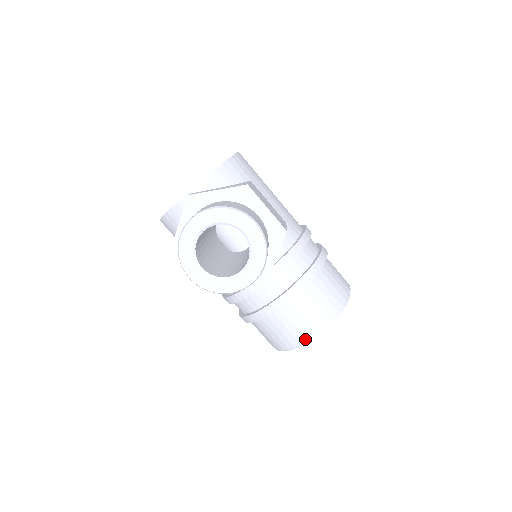
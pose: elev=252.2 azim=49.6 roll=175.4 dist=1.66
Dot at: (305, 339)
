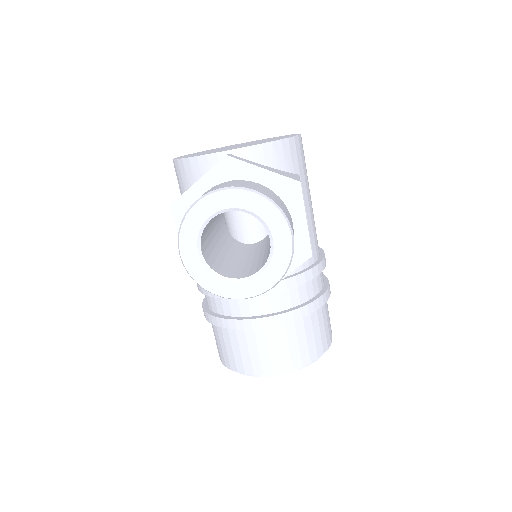
Dot at: (262, 373)
